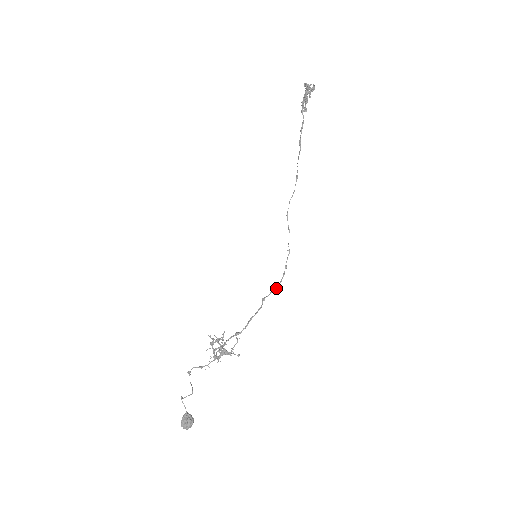
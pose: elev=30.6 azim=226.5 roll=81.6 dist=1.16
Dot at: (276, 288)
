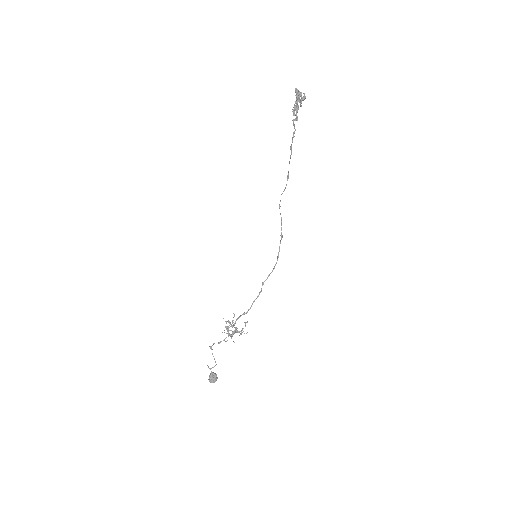
Dot at: occluded
